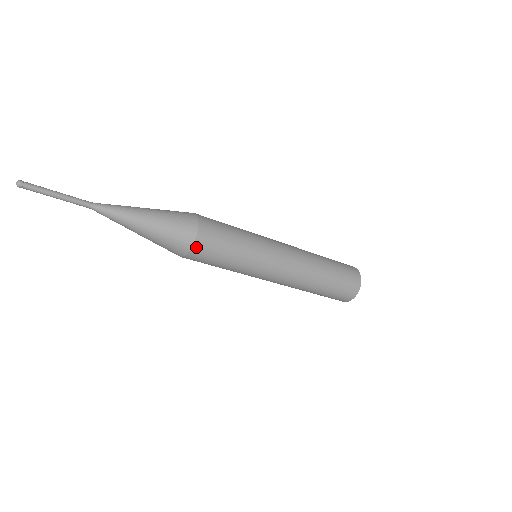
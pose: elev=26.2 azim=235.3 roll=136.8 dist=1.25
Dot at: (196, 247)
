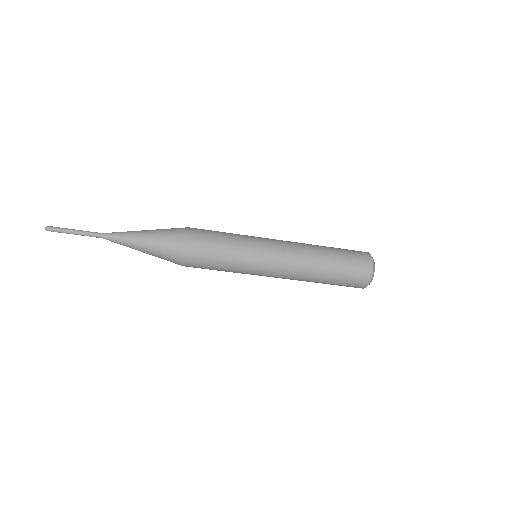
Dot at: (189, 253)
